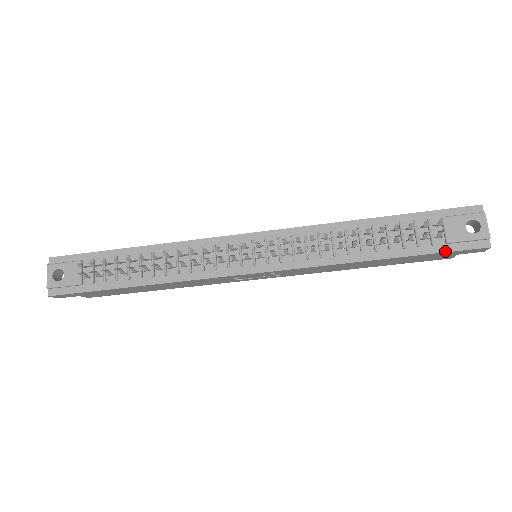
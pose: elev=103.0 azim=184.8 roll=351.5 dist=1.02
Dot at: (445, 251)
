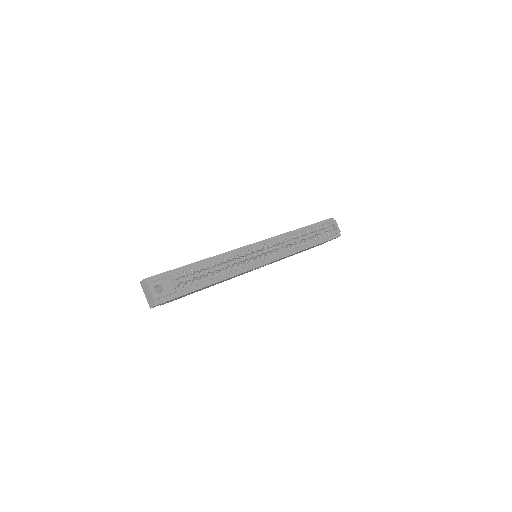
Dot at: (329, 240)
